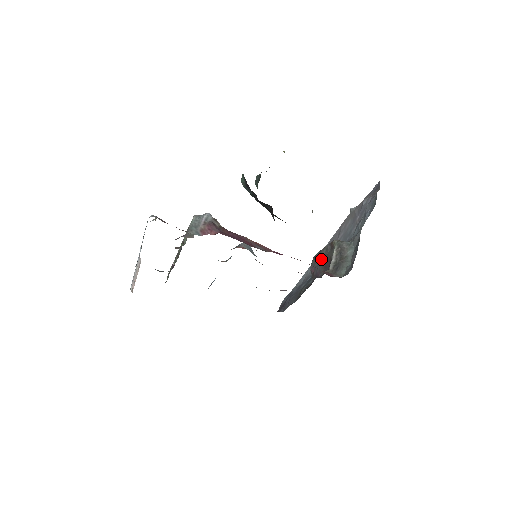
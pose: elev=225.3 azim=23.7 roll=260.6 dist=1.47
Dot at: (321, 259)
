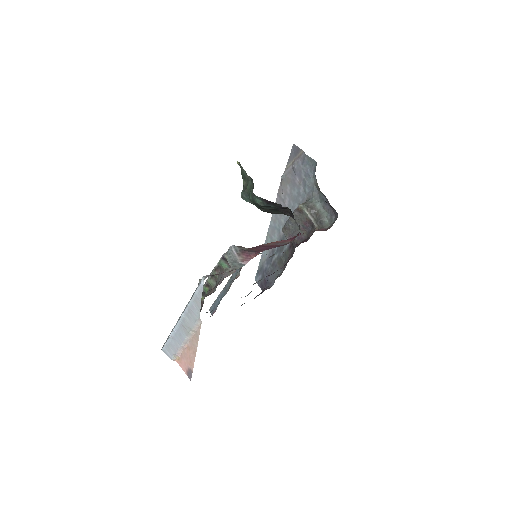
Dot at: (293, 226)
